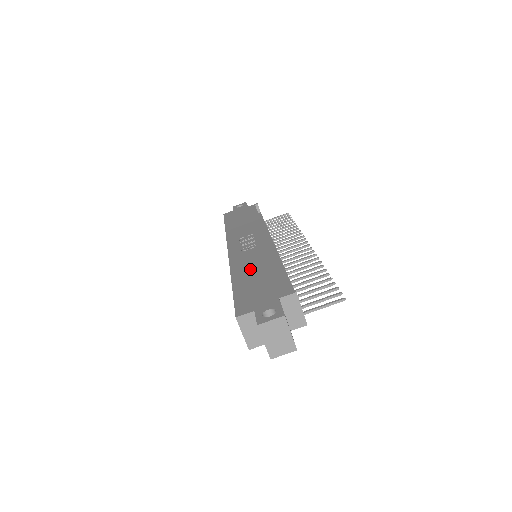
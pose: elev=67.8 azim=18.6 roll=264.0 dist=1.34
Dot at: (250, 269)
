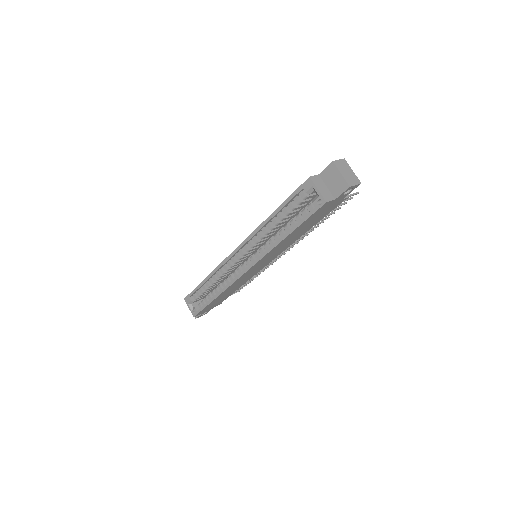
Dot at: occluded
